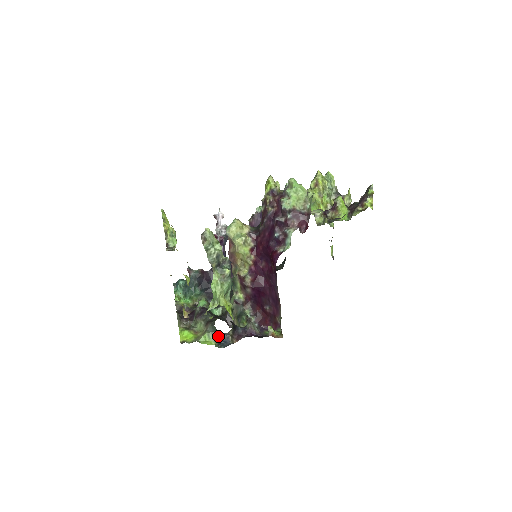
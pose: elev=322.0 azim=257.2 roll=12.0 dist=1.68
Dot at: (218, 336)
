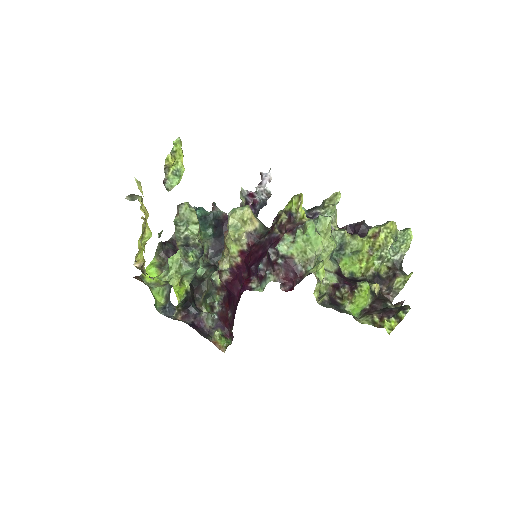
Dot at: (168, 300)
